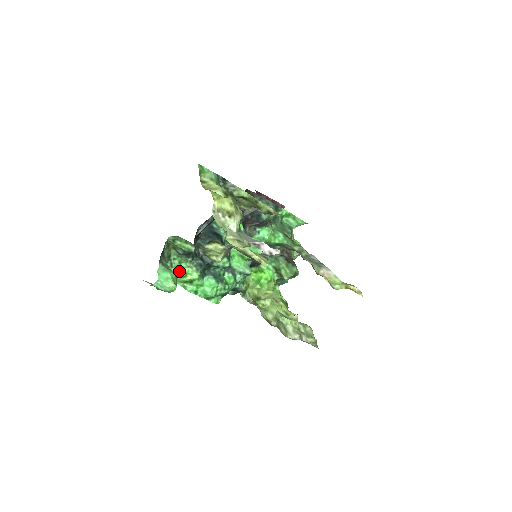
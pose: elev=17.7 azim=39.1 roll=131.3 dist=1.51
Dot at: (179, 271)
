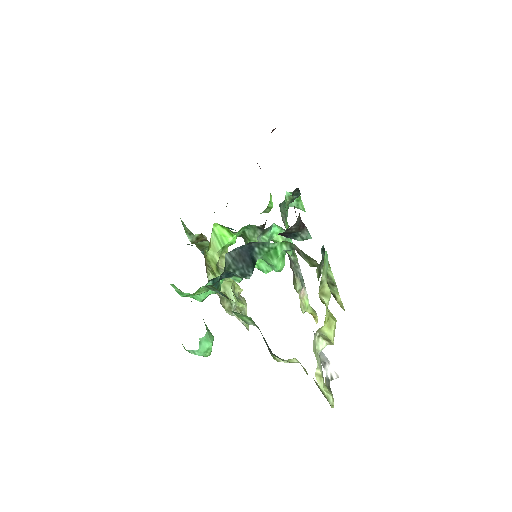
Dot at: (193, 293)
